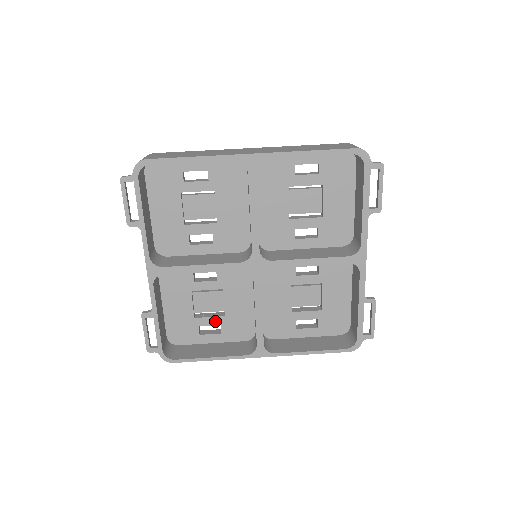
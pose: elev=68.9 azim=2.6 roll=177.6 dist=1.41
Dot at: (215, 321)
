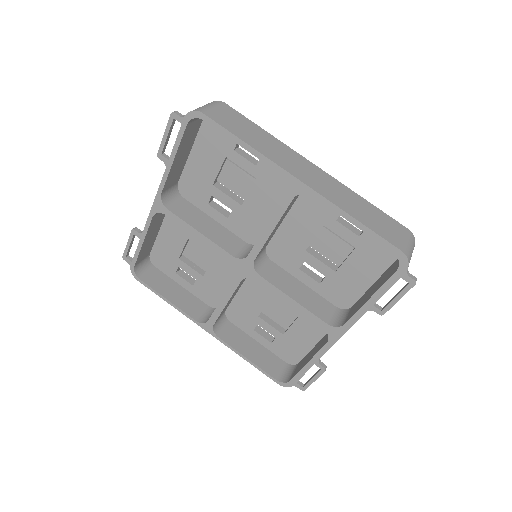
Dot at: (194, 273)
